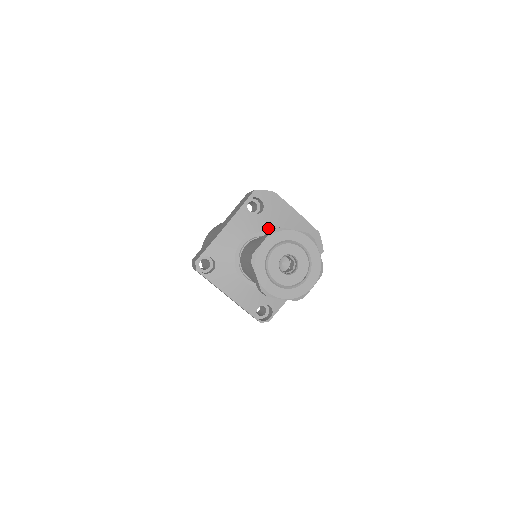
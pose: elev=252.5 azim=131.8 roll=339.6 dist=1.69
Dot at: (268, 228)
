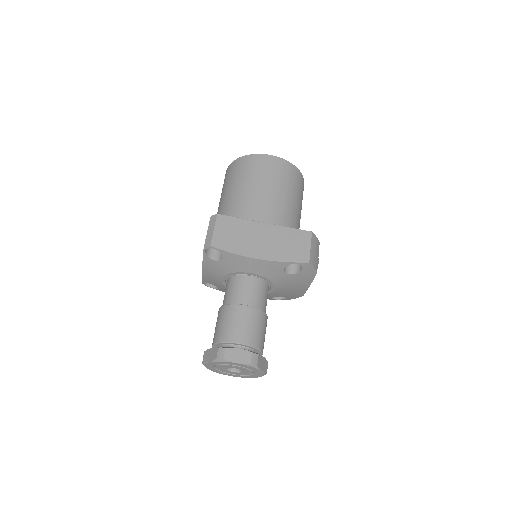
Dot at: (278, 282)
